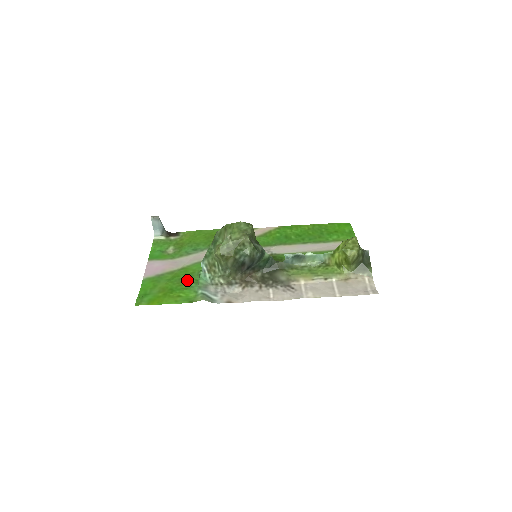
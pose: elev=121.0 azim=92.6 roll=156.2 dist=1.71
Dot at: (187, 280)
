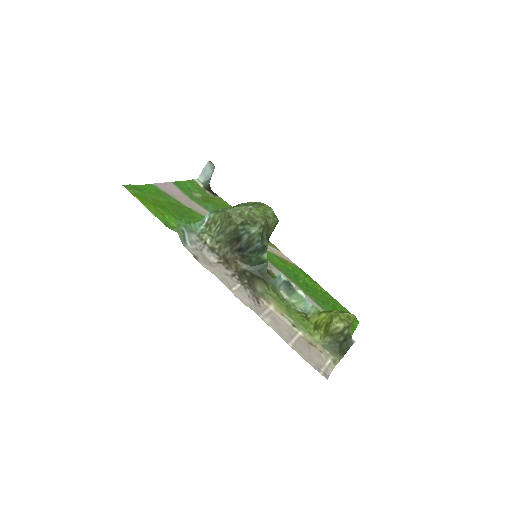
Dot at: (183, 215)
